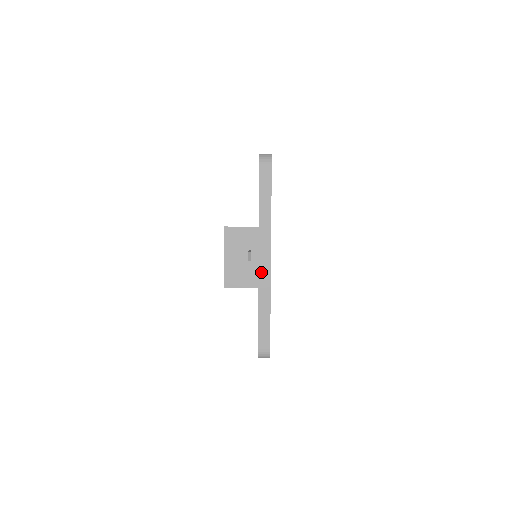
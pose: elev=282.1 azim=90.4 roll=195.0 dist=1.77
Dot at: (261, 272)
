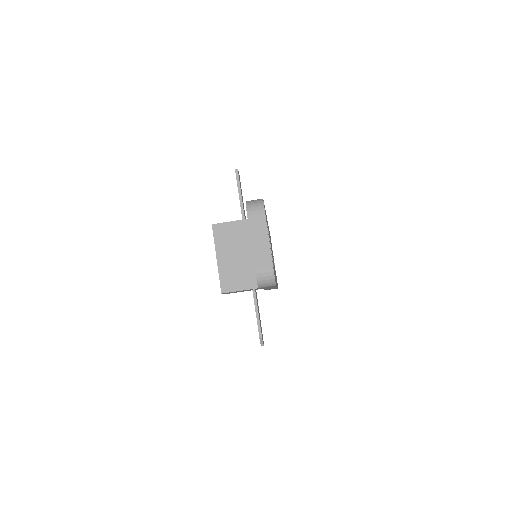
Dot at: occluded
